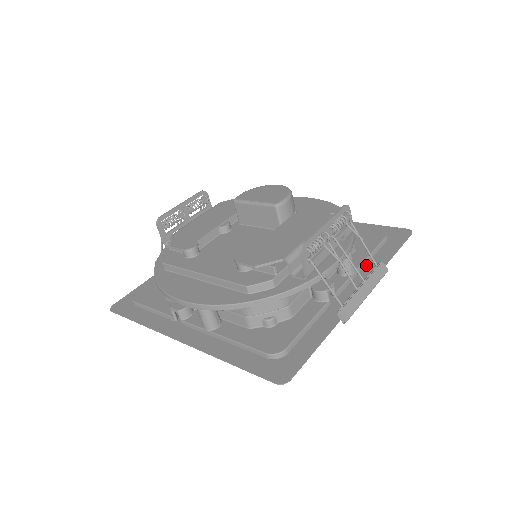
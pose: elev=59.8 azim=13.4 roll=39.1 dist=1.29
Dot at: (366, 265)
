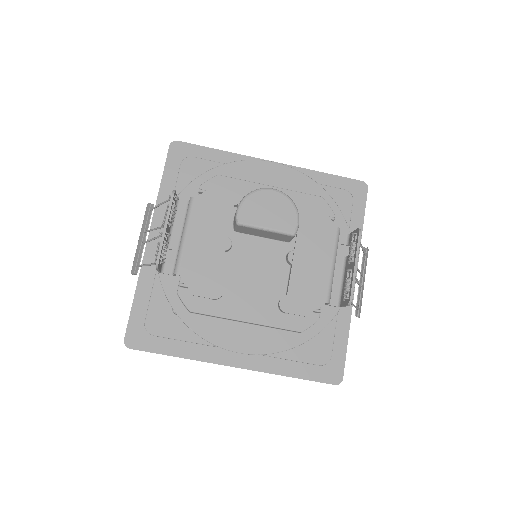
Dot at: occluded
